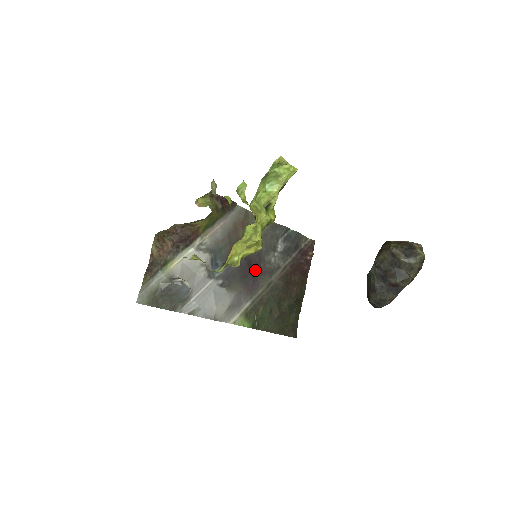
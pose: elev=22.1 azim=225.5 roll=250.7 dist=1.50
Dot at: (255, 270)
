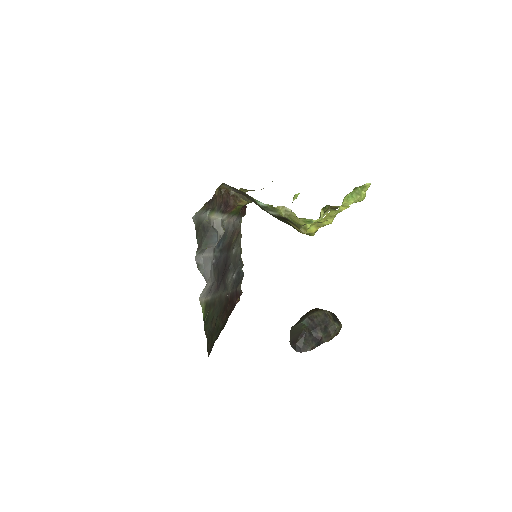
Dot at: (223, 275)
